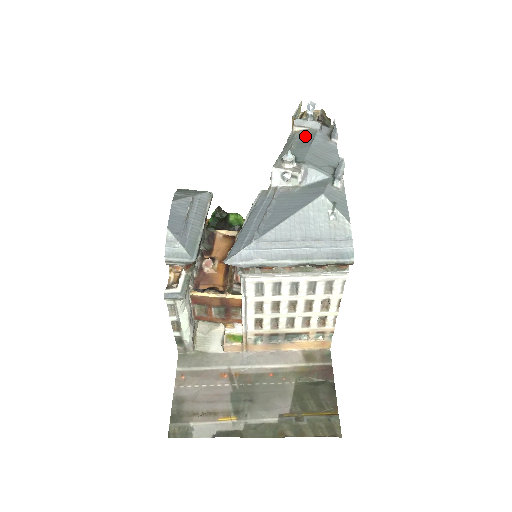
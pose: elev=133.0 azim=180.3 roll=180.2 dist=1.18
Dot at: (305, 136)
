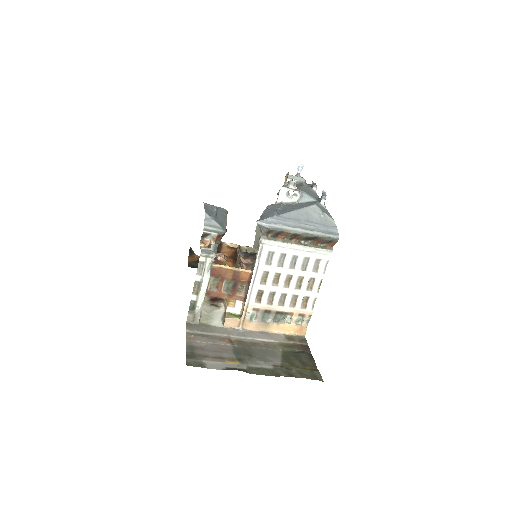
Dot at: (296, 184)
